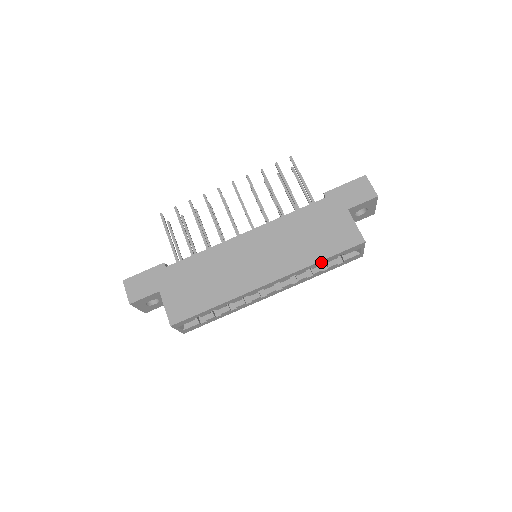
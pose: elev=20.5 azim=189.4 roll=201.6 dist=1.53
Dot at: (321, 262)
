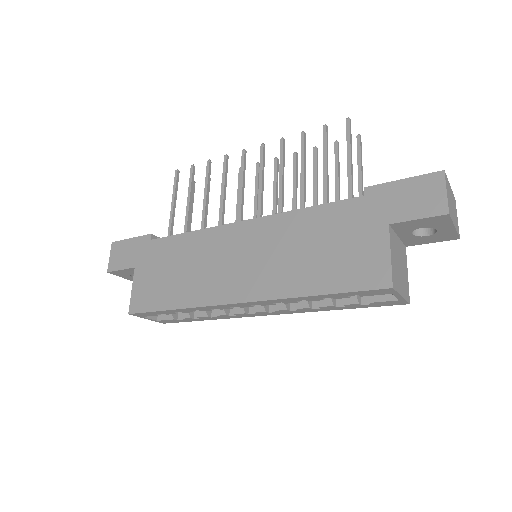
Dot at: (318, 296)
